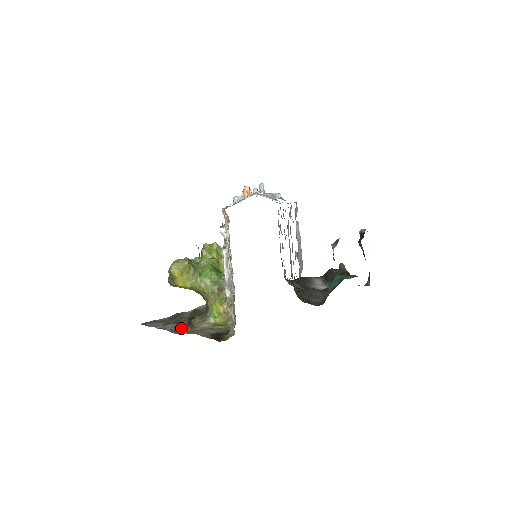
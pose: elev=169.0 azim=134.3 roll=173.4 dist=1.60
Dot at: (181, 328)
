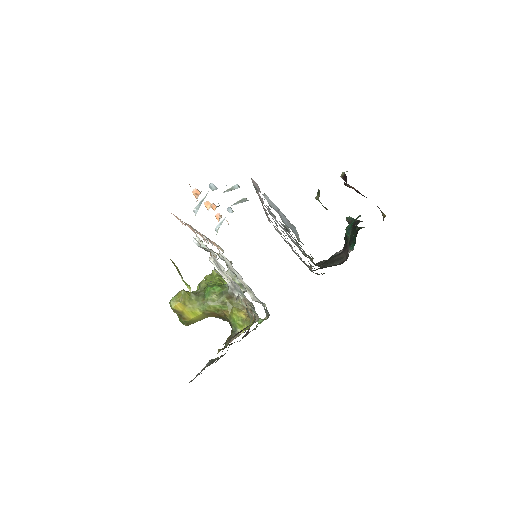
Dot at: (217, 358)
